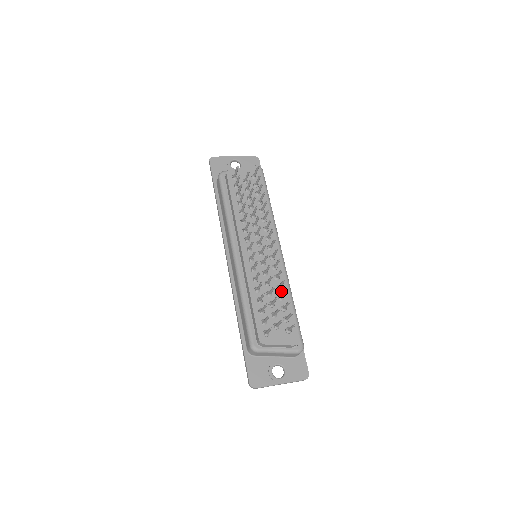
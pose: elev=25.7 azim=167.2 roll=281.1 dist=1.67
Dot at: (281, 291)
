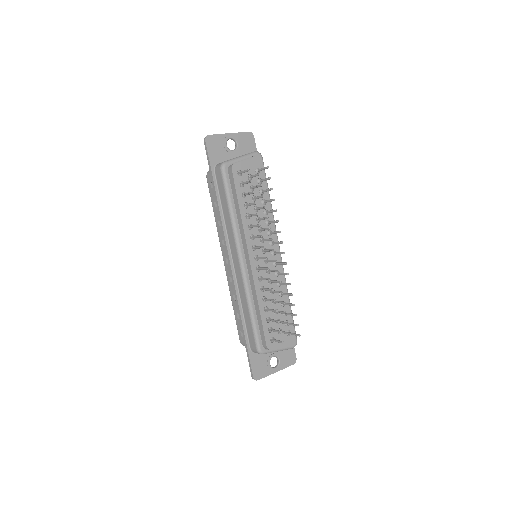
Dot at: (283, 297)
